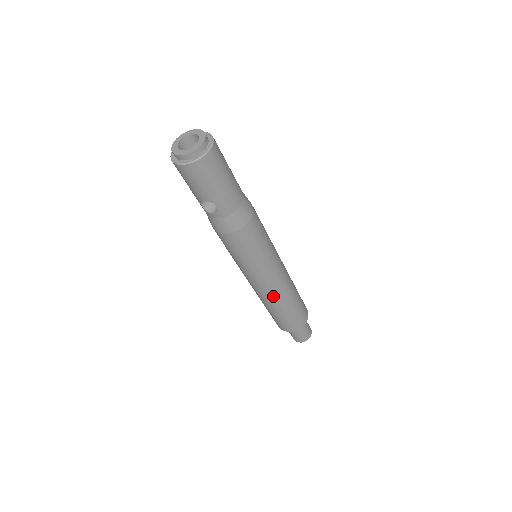
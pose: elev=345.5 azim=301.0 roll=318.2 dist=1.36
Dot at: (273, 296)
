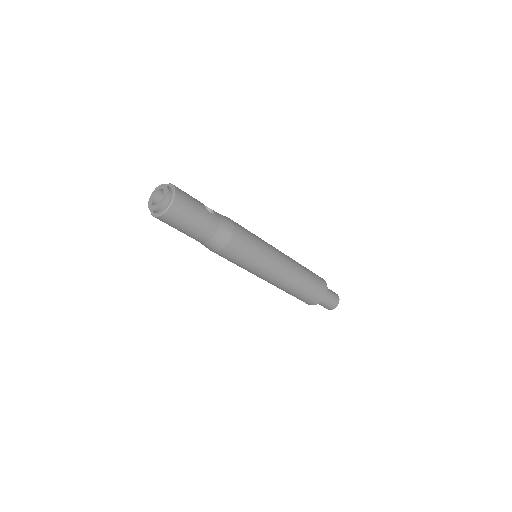
Dot at: (274, 285)
